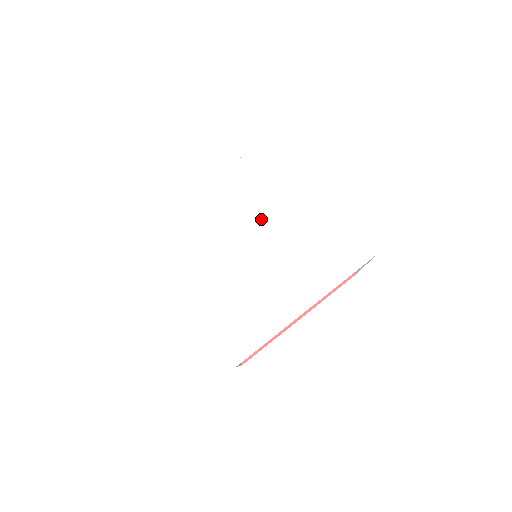
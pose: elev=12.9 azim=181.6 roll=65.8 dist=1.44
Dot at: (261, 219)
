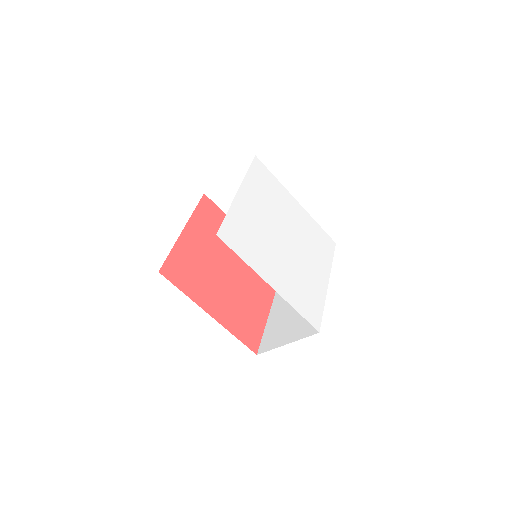
Dot at: (299, 242)
